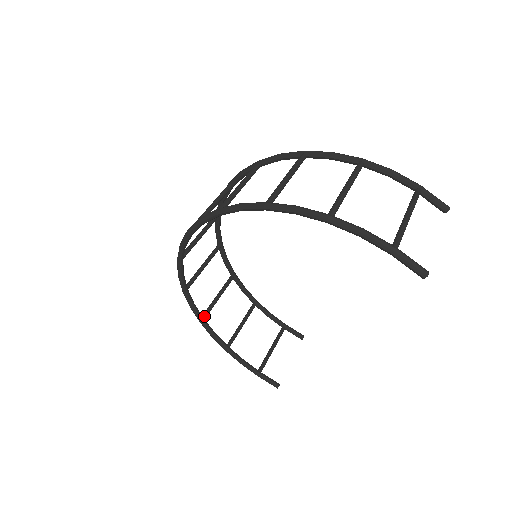
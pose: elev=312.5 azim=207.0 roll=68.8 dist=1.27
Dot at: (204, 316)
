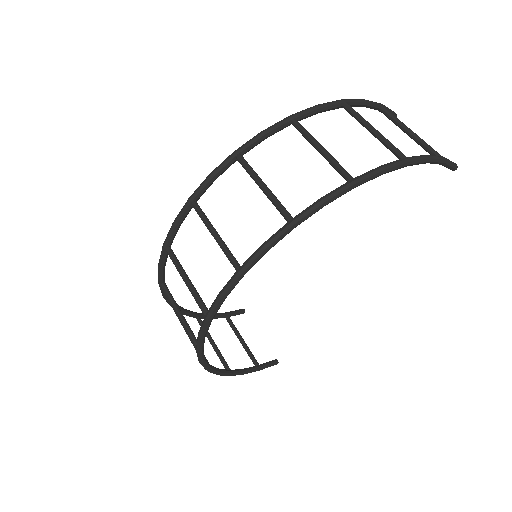
Dot at: occluded
